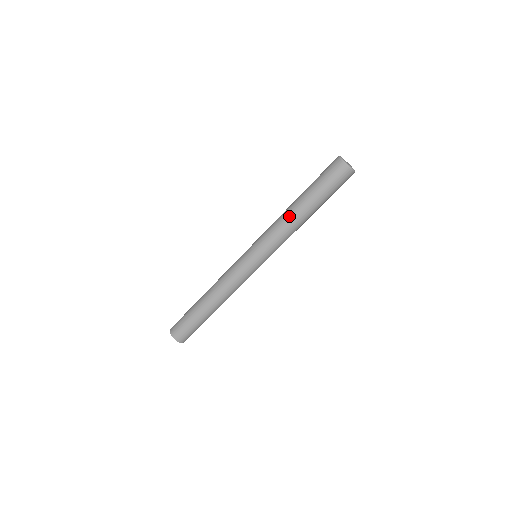
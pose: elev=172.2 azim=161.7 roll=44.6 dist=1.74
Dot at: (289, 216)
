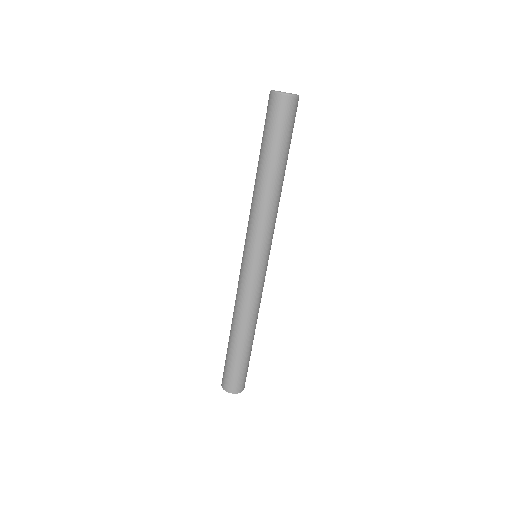
Dot at: (269, 193)
